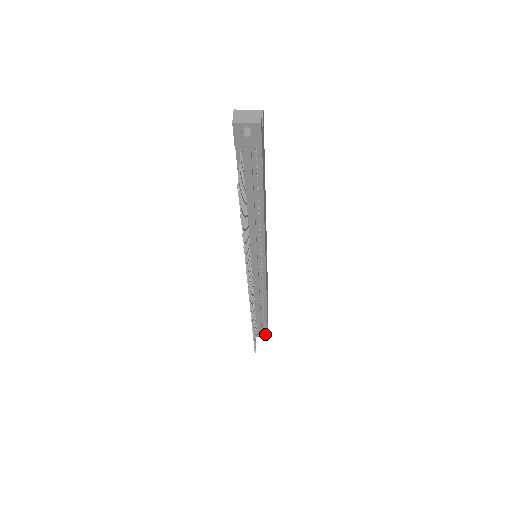
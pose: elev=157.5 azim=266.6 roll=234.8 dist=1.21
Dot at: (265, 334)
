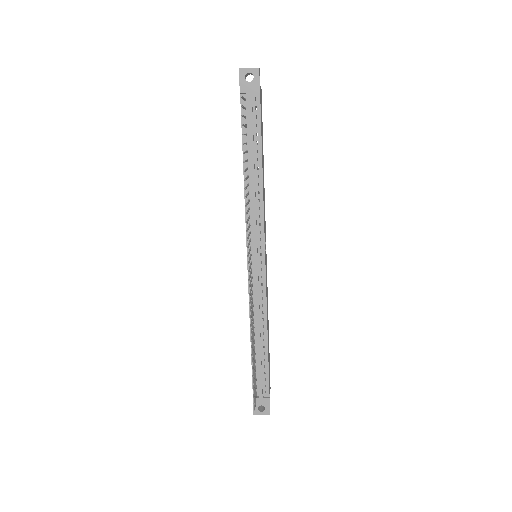
Dot at: (267, 407)
